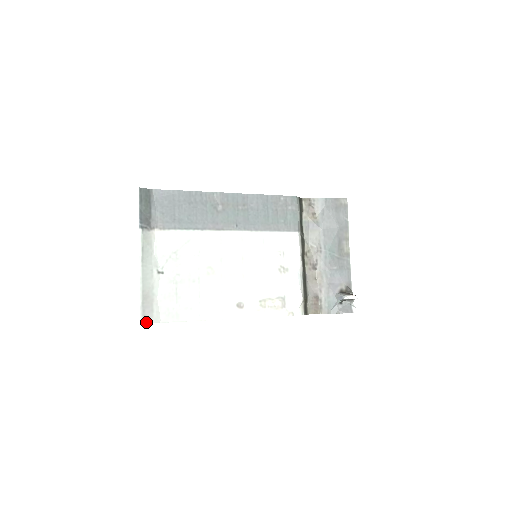
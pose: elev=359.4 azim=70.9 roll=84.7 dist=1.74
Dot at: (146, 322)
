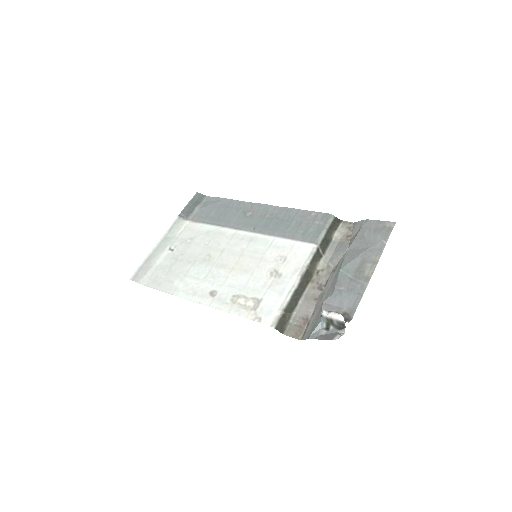
Dot at: (135, 280)
